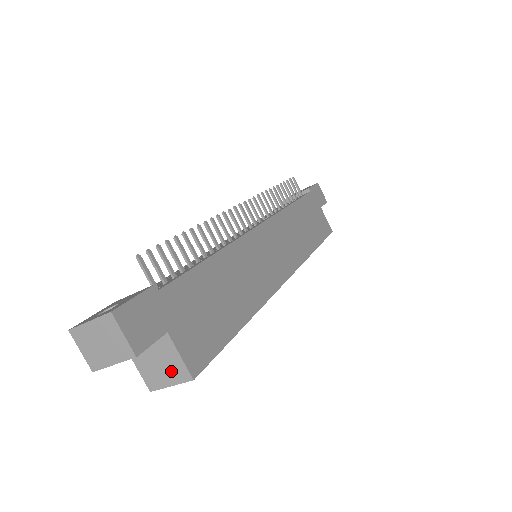
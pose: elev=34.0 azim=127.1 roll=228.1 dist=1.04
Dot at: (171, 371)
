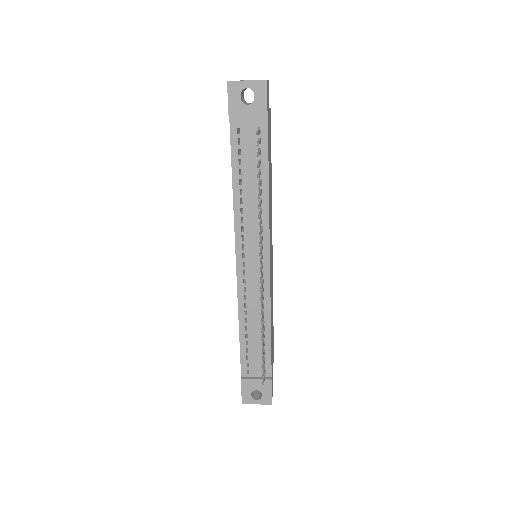
Dot at: occluded
